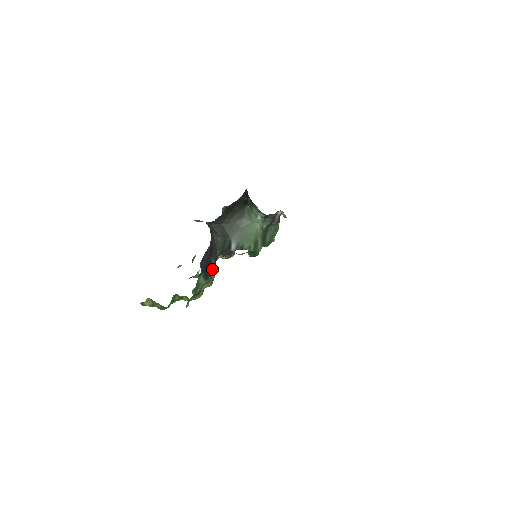
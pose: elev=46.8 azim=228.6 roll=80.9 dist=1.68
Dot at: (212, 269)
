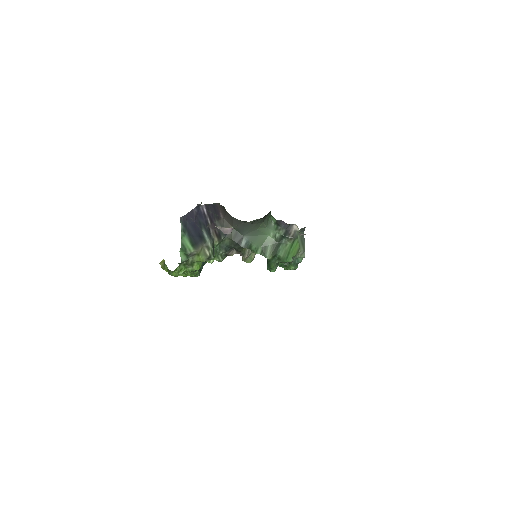
Dot at: (205, 242)
